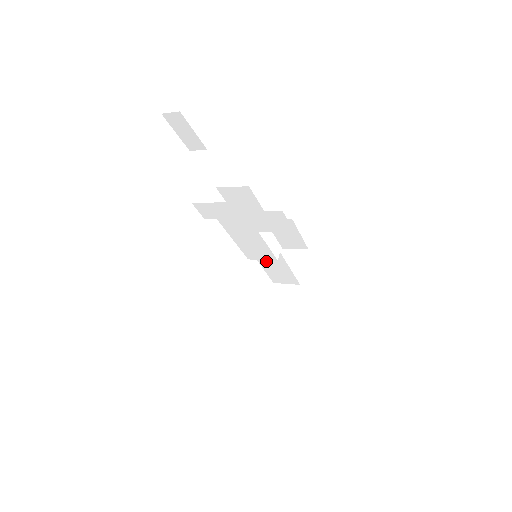
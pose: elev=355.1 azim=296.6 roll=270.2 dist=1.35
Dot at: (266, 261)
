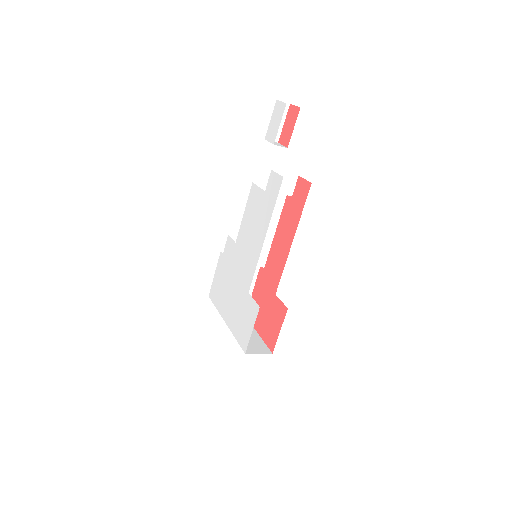
Dot at: occluded
